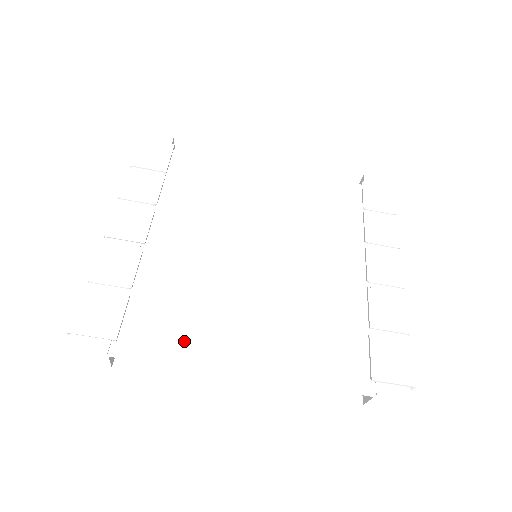
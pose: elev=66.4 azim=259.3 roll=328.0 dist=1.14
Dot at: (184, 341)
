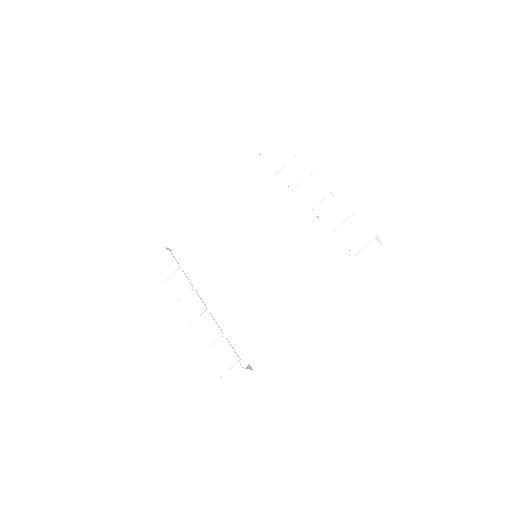
Dot at: (265, 330)
